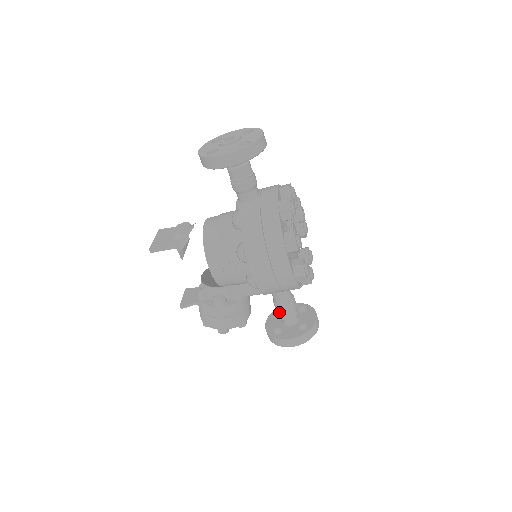
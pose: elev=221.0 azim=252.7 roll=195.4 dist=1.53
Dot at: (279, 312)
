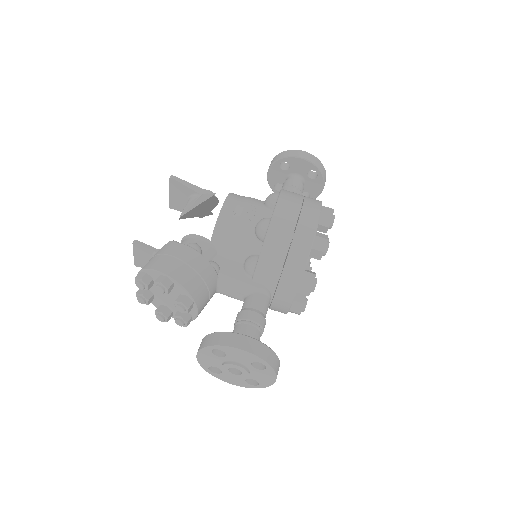
Dot at: (241, 321)
